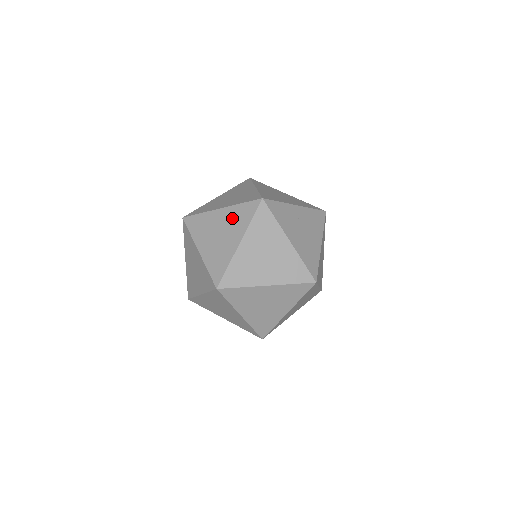
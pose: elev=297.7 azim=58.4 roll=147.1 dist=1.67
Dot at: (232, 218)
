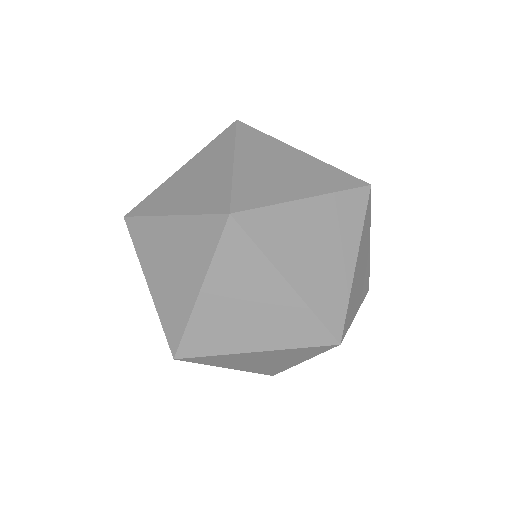
Dot at: (283, 356)
